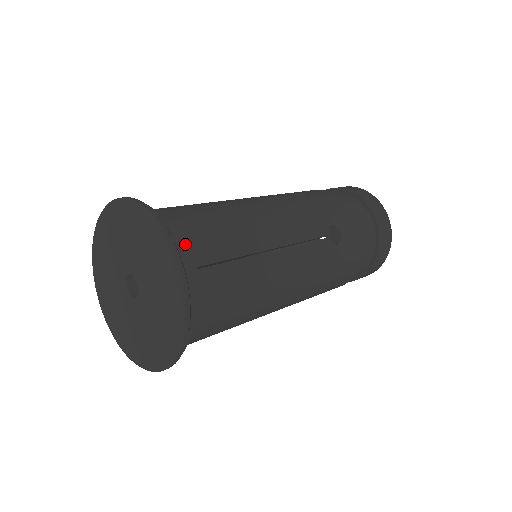
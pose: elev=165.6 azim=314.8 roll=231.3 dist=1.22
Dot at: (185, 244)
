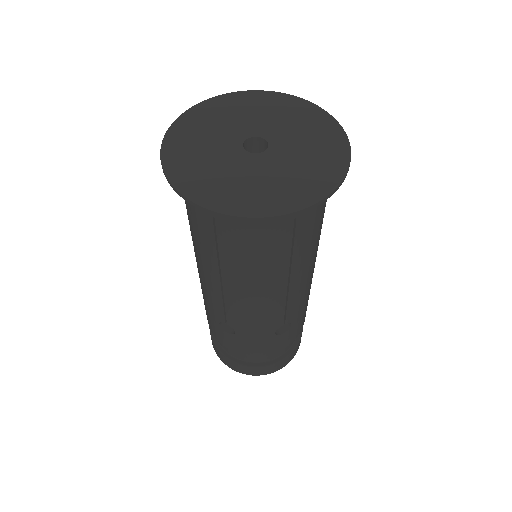
Dot at: occluded
